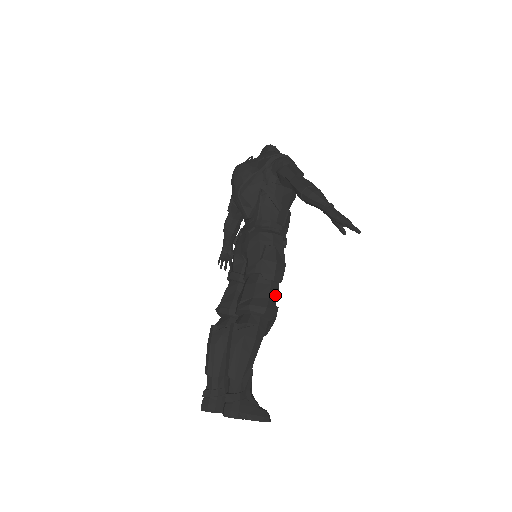
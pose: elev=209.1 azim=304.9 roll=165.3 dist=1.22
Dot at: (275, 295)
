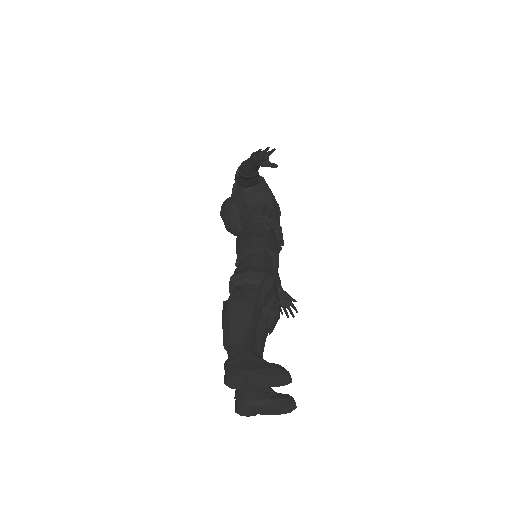
Dot at: (261, 262)
